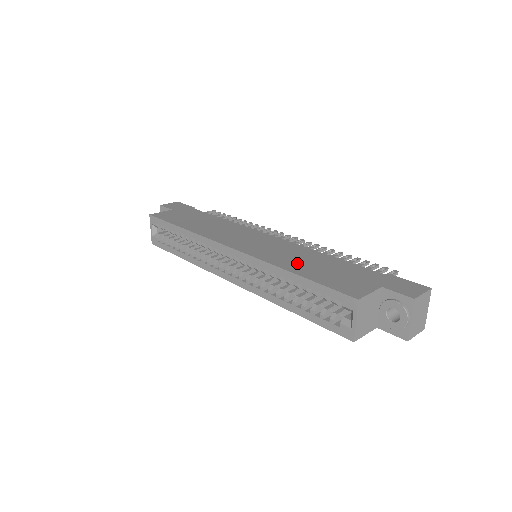
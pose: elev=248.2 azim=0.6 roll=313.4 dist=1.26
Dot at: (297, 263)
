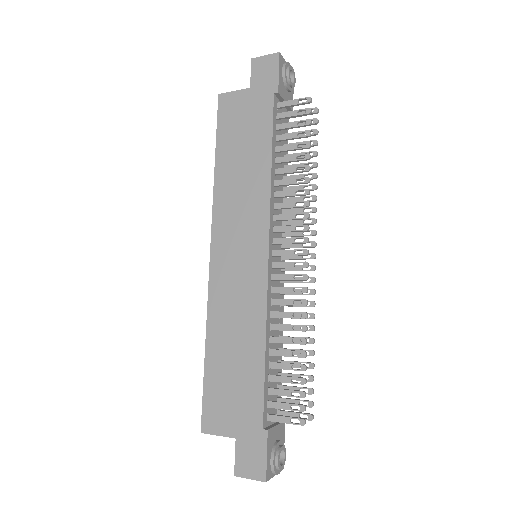
Dot at: (224, 338)
